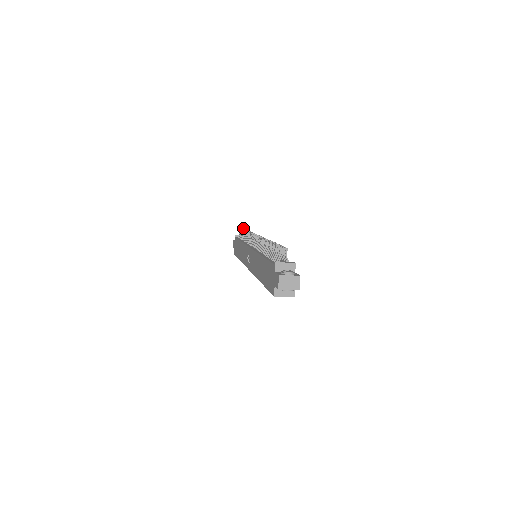
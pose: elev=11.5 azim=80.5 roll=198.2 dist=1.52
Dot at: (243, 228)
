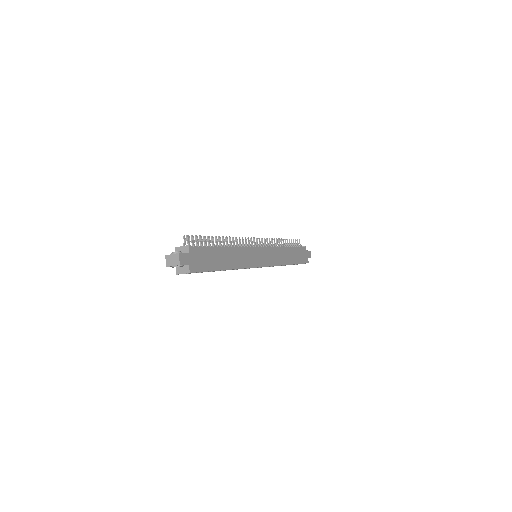
Dot at: (297, 239)
